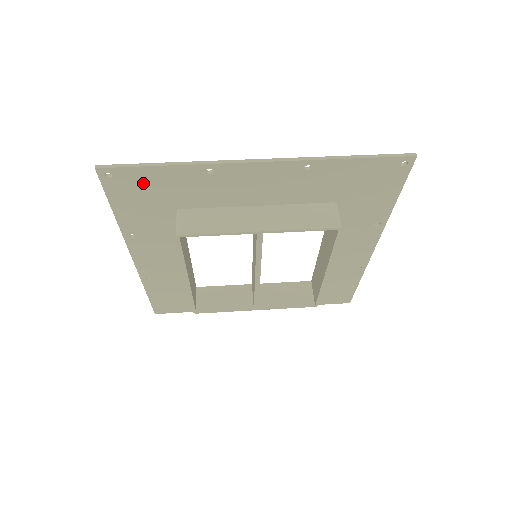
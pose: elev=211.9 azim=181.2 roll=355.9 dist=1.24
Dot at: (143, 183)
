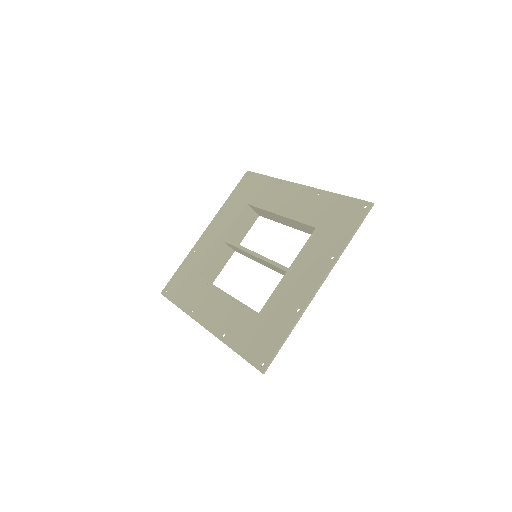
Dot at: (269, 344)
